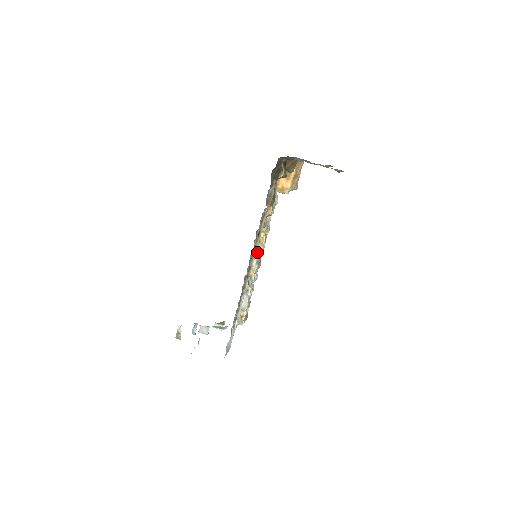
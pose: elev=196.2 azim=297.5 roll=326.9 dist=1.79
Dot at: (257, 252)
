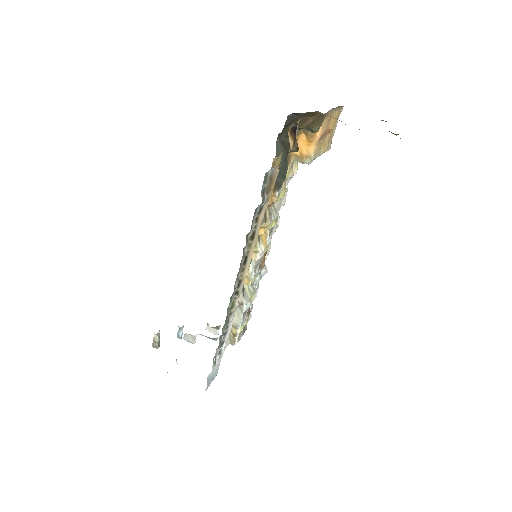
Dot at: (255, 255)
